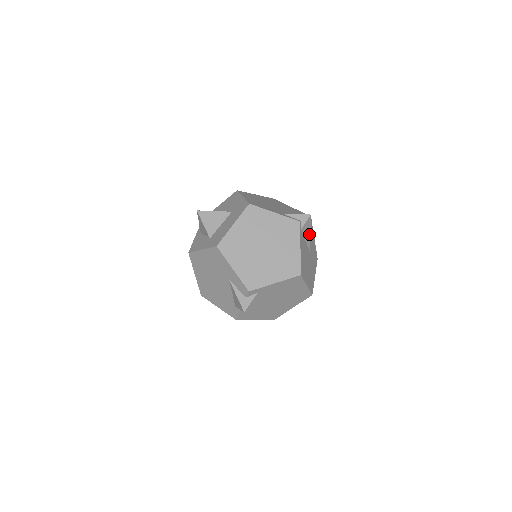
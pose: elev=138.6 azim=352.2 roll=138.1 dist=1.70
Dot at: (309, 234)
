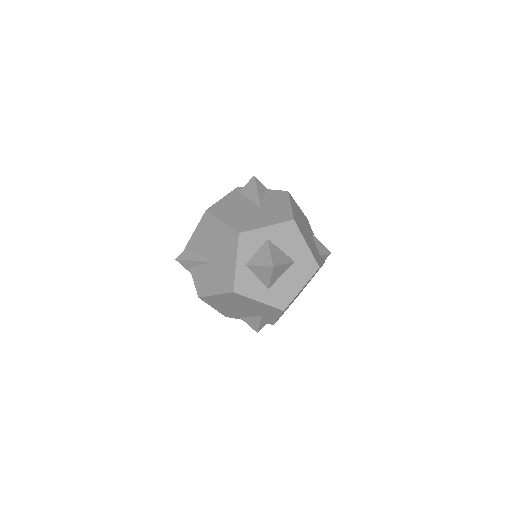
Dot at: occluded
